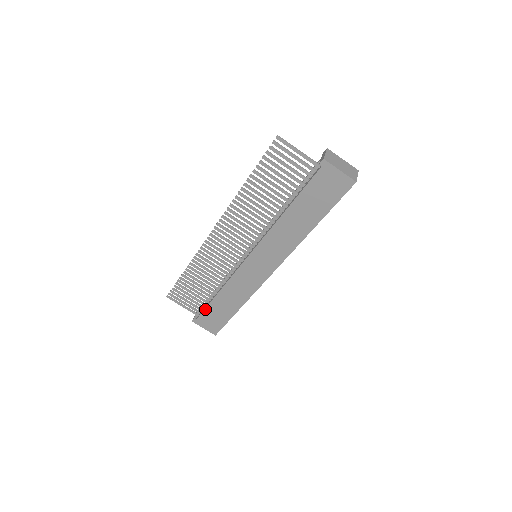
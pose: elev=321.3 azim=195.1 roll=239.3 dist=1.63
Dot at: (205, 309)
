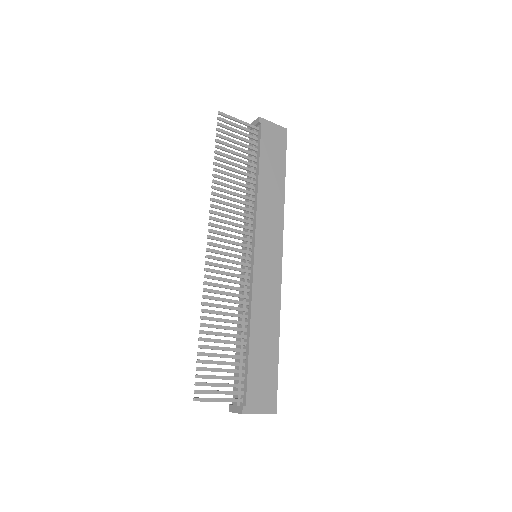
Dot at: (248, 373)
